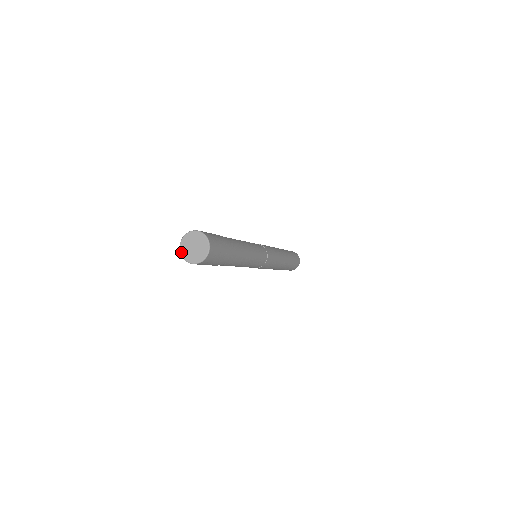
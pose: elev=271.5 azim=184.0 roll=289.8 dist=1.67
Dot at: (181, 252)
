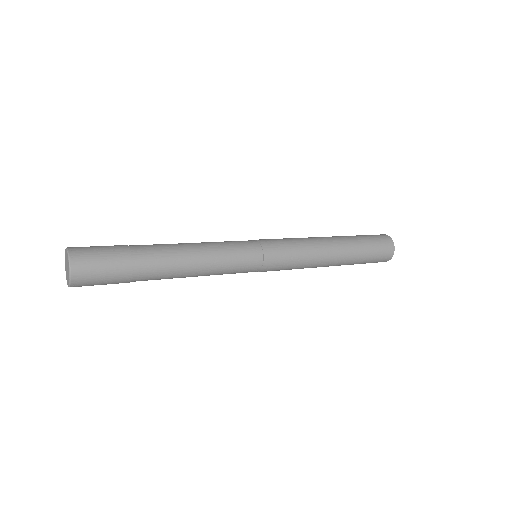
Dot at: (67, 282)
